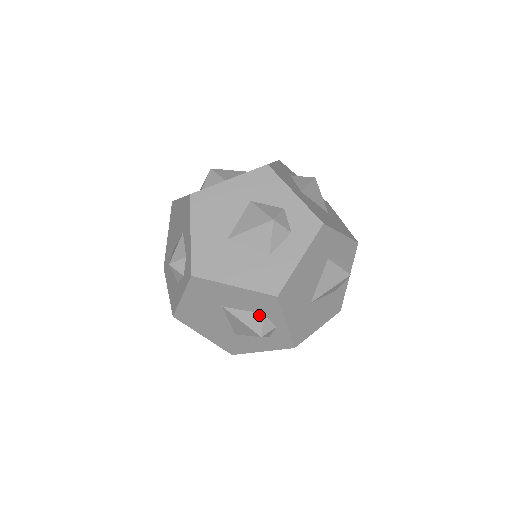
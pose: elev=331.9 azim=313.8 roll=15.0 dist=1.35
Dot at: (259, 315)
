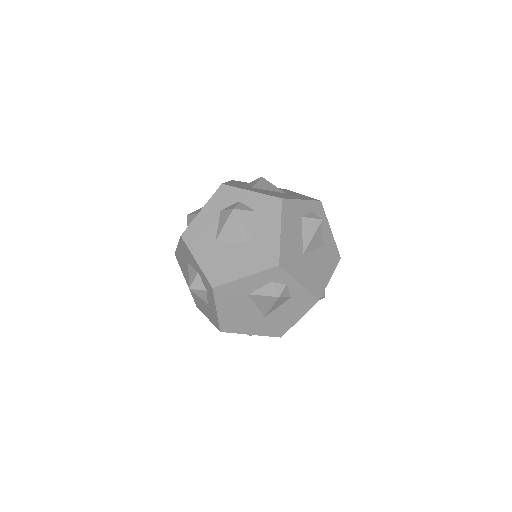
Dot at: occluded
